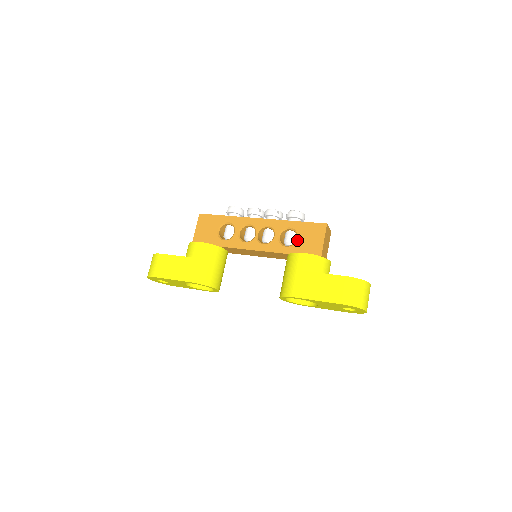
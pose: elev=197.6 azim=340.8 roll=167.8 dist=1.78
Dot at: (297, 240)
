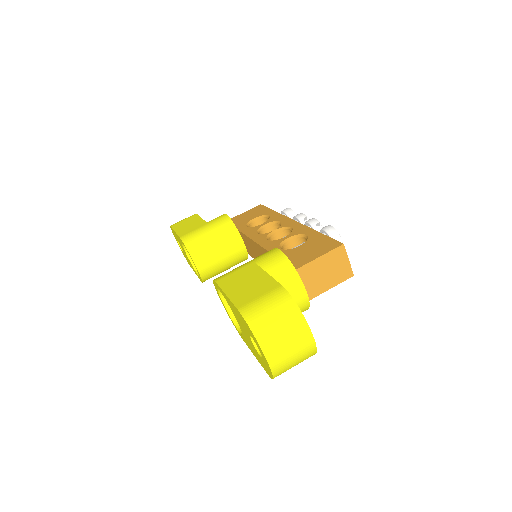
Dot at: (297, 247)
